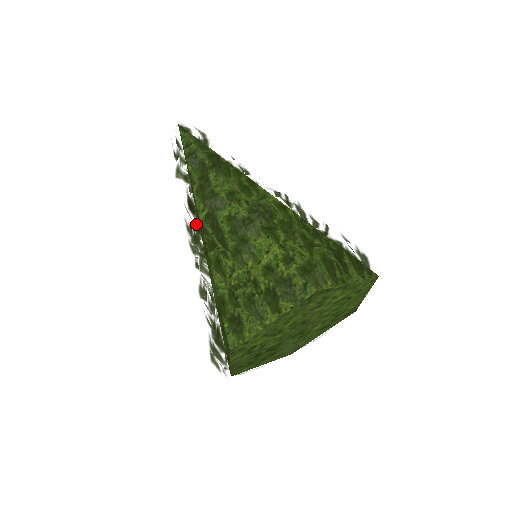
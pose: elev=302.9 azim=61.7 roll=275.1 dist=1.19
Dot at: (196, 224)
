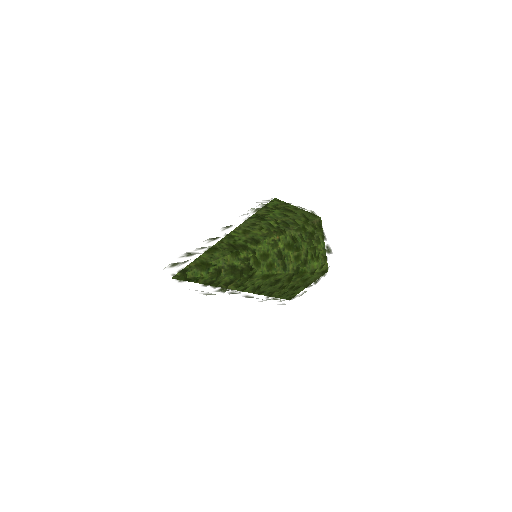
Dot at: occluded
